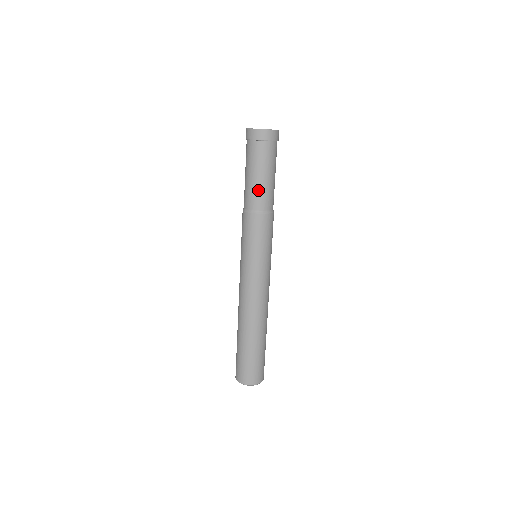
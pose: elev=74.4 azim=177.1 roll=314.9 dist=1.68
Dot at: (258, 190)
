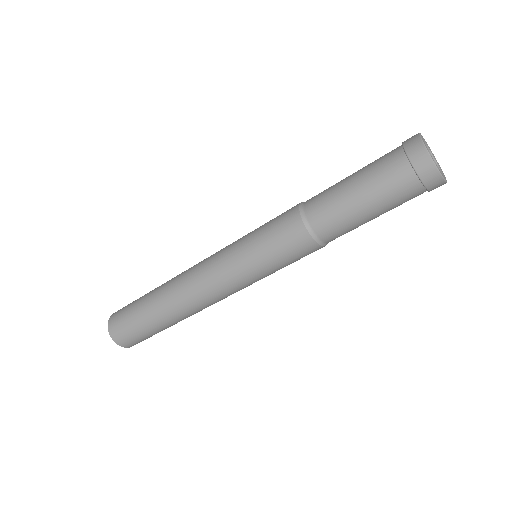
Dot at: (353, 227)
